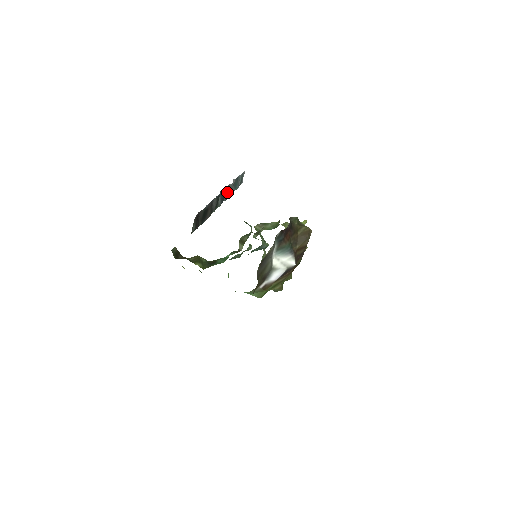
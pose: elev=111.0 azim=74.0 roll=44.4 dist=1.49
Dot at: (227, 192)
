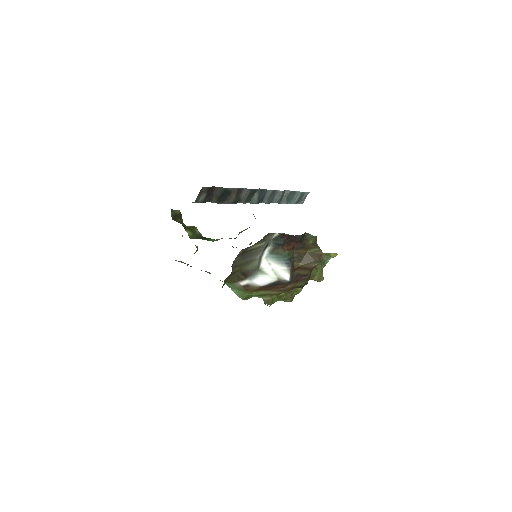
Dot at: (272, 196)
